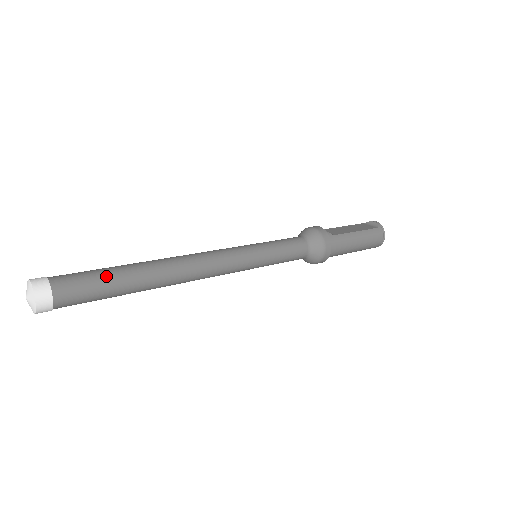
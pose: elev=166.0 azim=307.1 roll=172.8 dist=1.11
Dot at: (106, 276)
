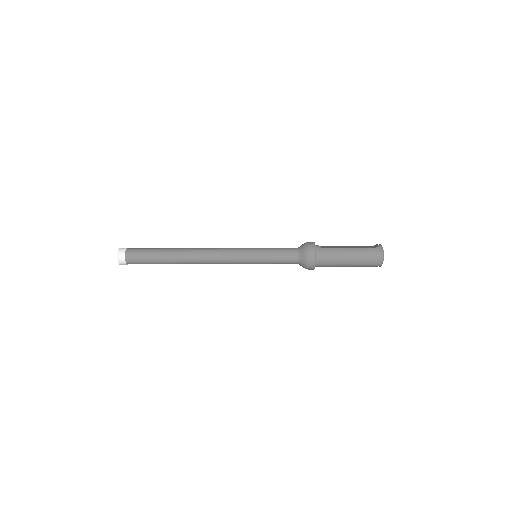
Dot at: (153, 251)
